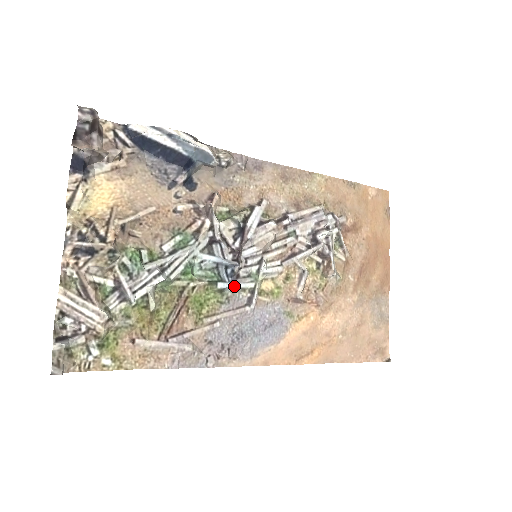
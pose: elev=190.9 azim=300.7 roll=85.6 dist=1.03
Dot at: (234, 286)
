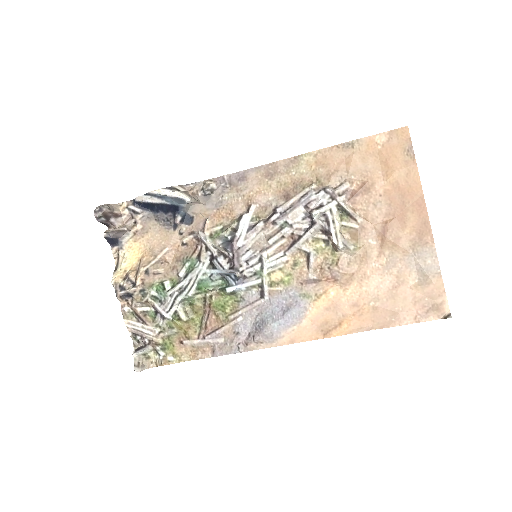
Dot at: (242, 287)
